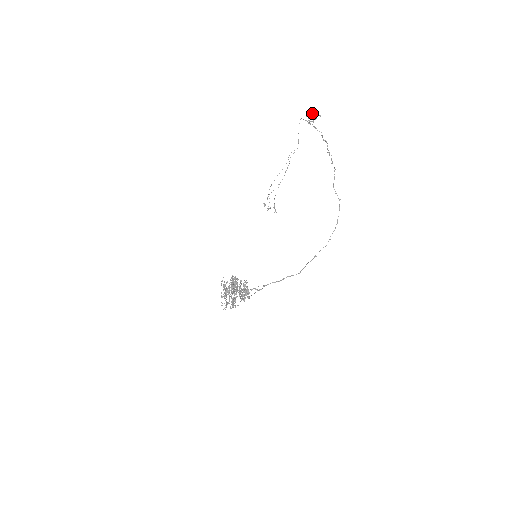
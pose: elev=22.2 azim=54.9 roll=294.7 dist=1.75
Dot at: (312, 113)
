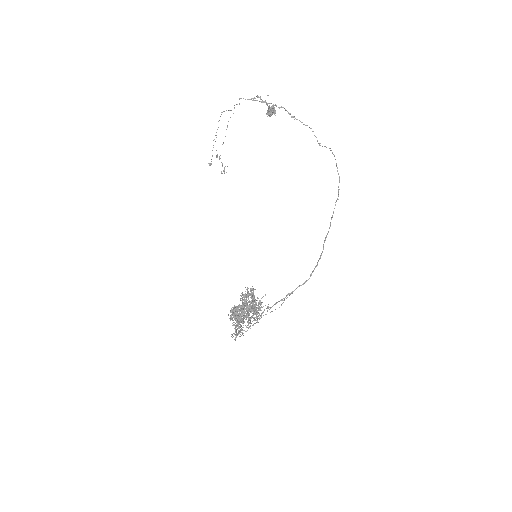
Dot at: occluded
